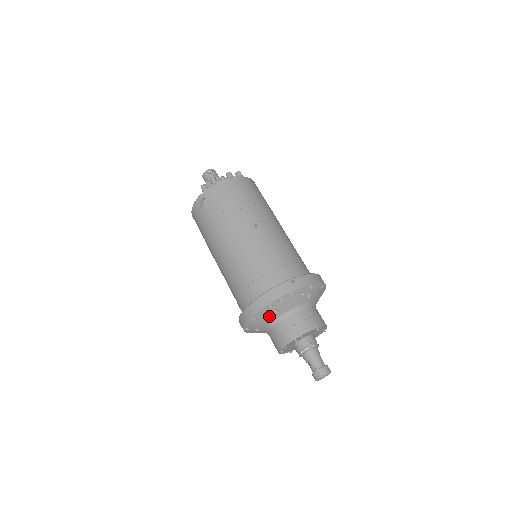
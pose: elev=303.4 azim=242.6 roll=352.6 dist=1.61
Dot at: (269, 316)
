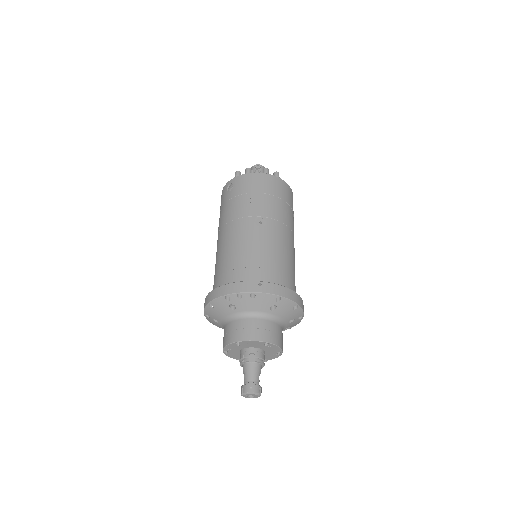
Dot at: (225, 309)
